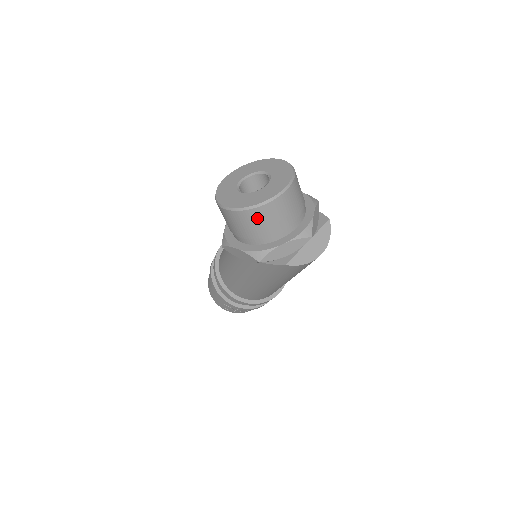
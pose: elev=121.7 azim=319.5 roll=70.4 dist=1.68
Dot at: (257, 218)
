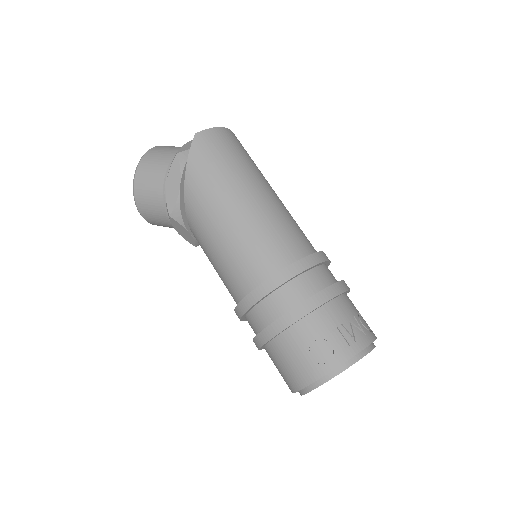
Dot at: (154, 155)
